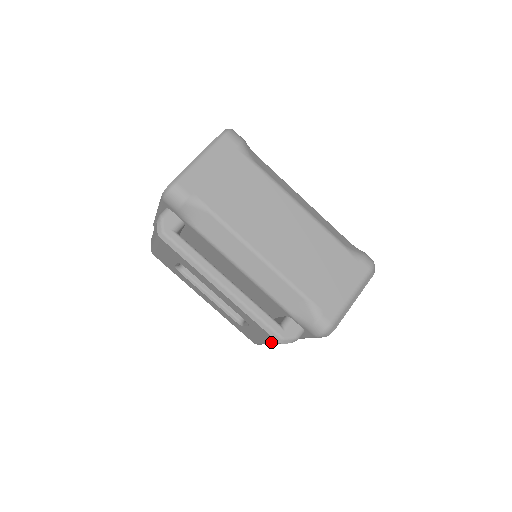
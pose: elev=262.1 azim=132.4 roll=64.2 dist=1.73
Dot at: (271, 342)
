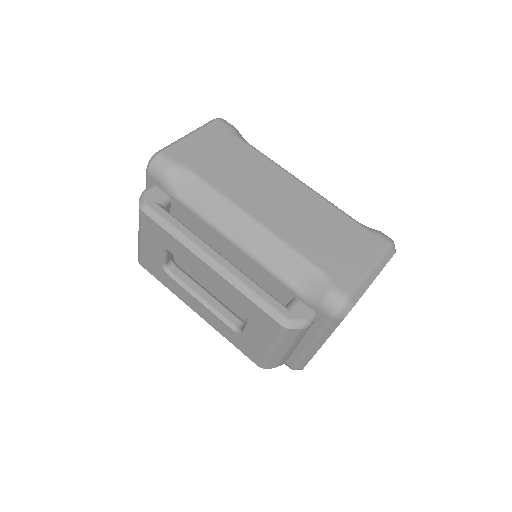
Dot at: (275, 337)
